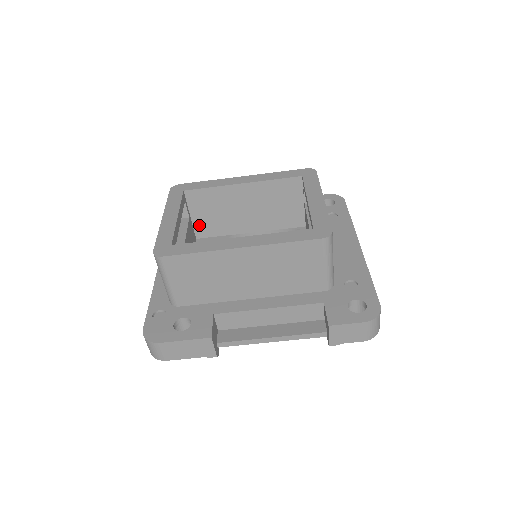
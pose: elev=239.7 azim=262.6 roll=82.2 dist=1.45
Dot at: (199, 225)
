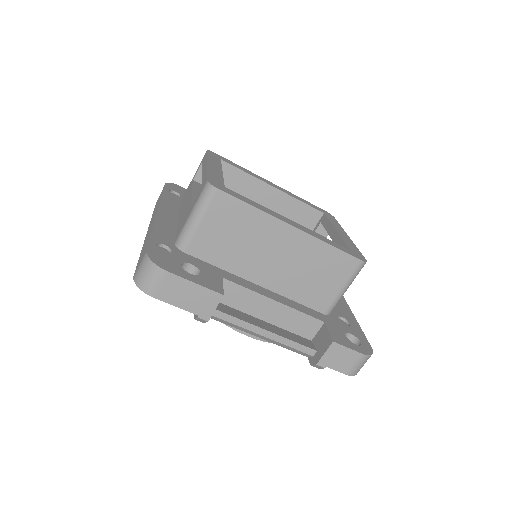
Dot at: occluded
